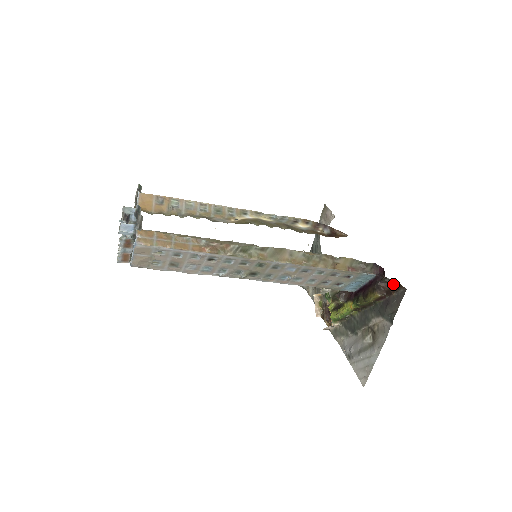
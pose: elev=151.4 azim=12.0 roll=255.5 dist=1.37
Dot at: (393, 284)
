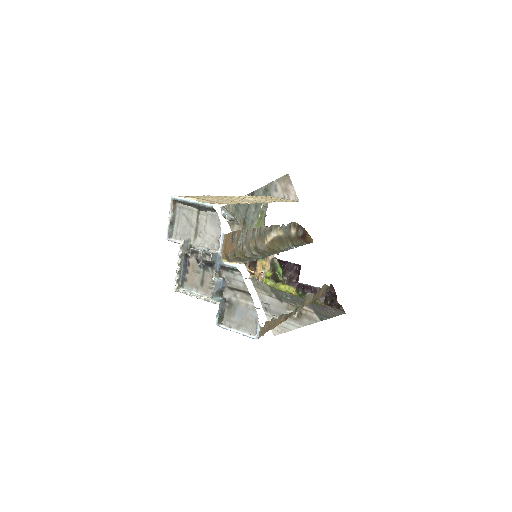
Dot at: (339, 306)
